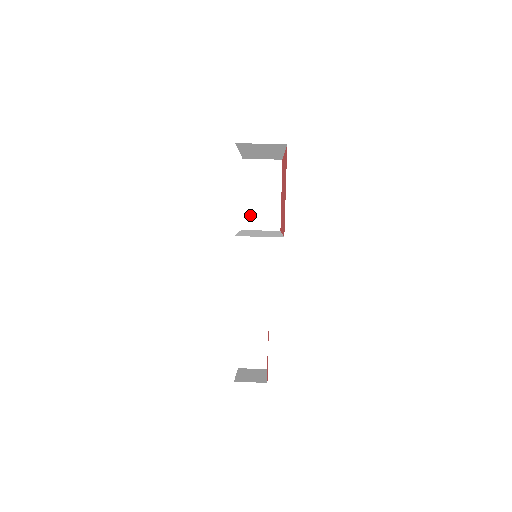
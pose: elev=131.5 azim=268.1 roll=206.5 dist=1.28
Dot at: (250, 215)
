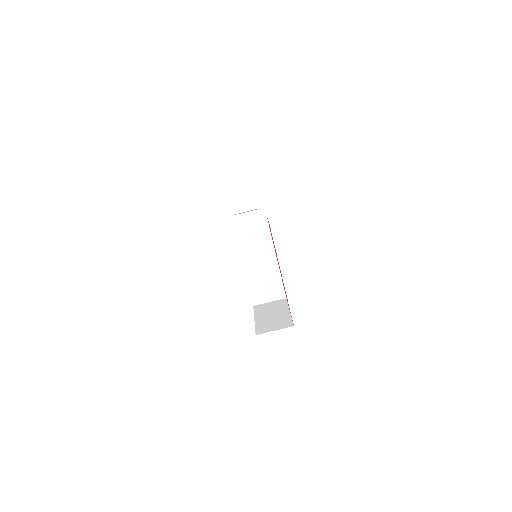
Dot at: occluded
